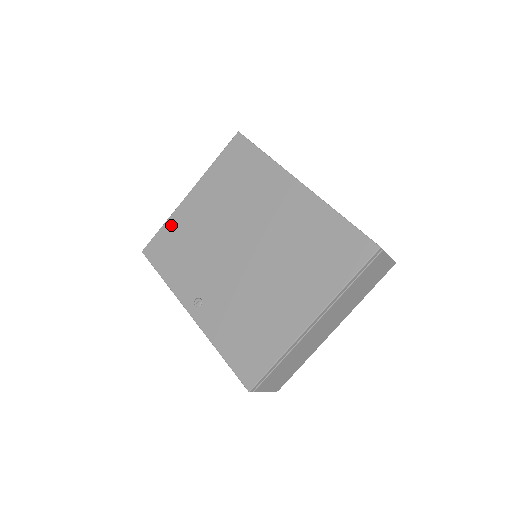
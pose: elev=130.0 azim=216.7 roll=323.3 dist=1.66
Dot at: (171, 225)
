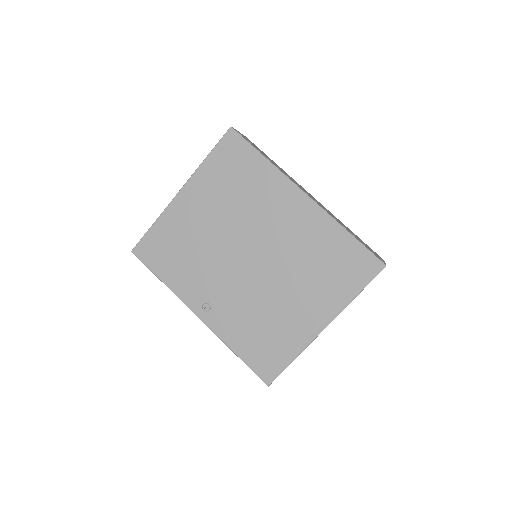
Dot at: (163, 225)
